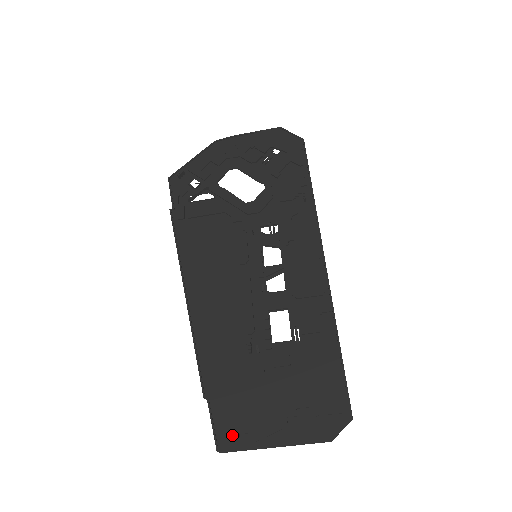
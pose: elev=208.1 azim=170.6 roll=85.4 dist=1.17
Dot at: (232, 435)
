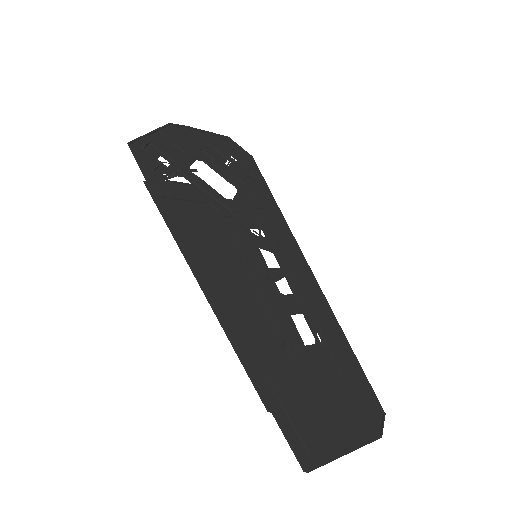
Dot at: (312, 448)
